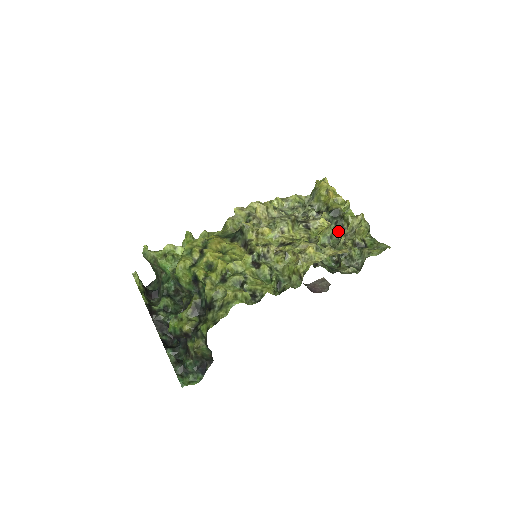
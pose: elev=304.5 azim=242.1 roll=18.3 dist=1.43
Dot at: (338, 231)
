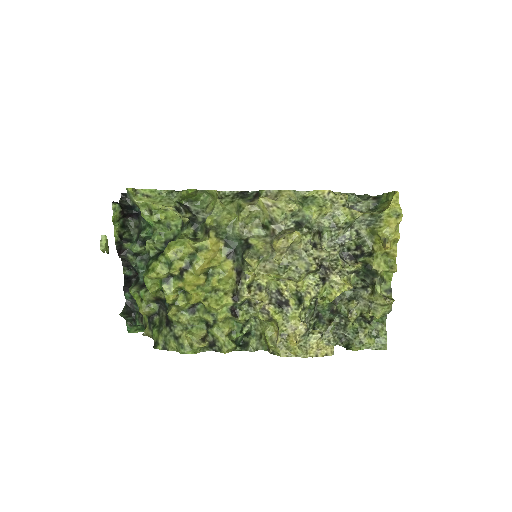
Dot at: (358, 287)
